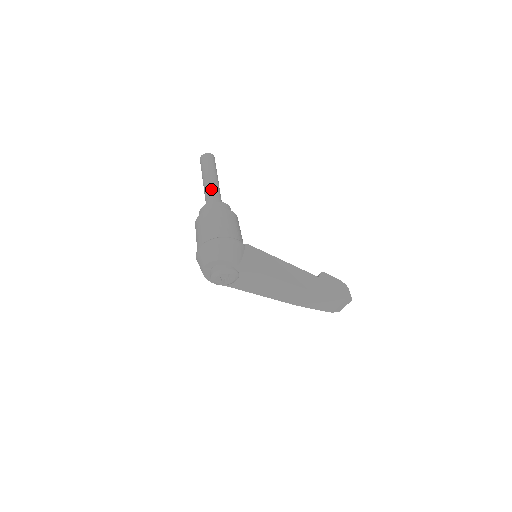
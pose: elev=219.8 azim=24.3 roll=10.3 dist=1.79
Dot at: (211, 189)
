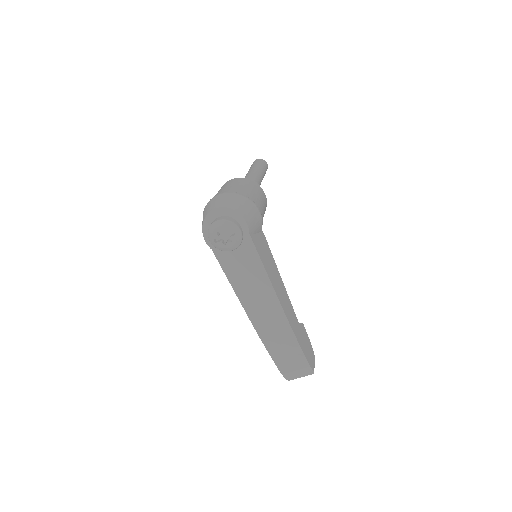
Dot at: (255, 178)
